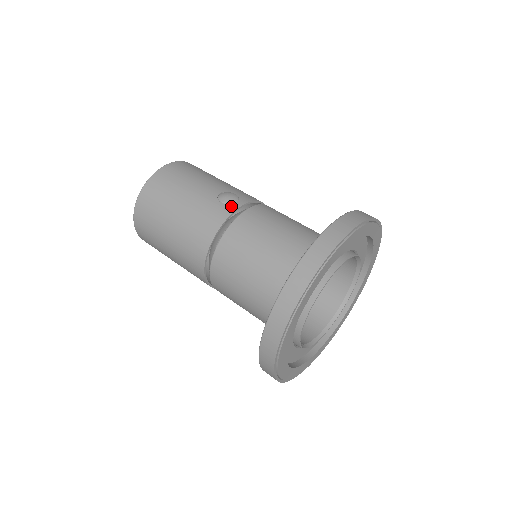
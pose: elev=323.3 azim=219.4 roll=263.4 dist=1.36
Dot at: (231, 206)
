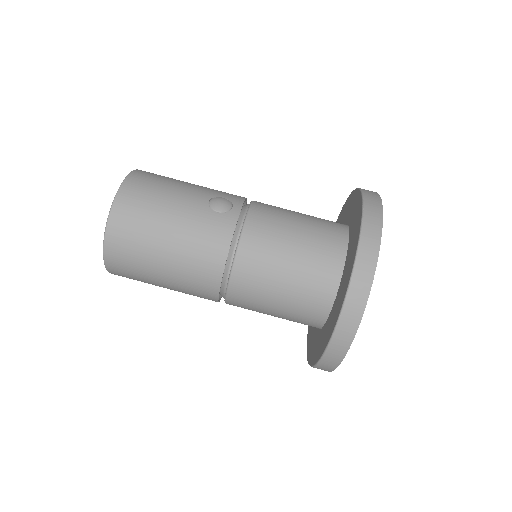
Dot at: (231, 214)
